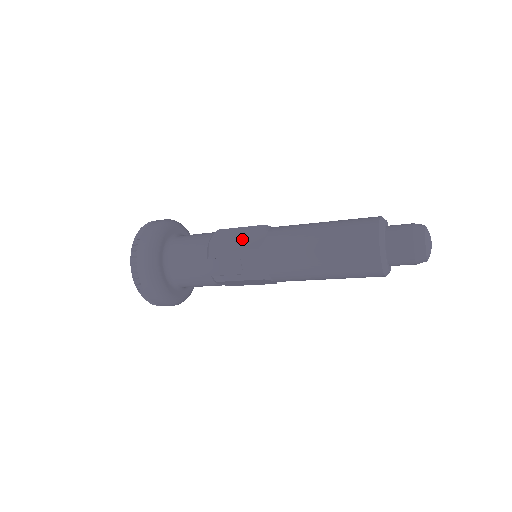
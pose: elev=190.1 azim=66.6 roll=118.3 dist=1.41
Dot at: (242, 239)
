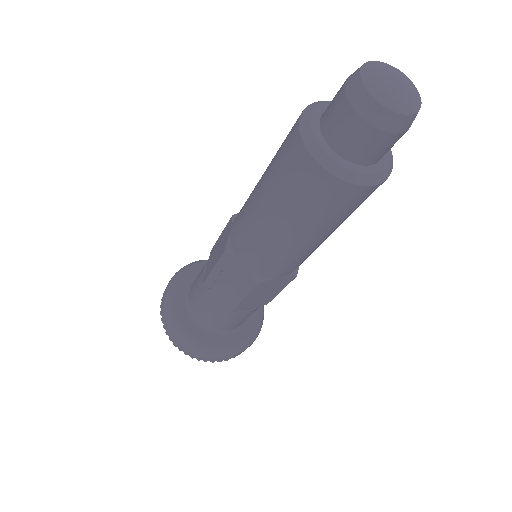
Dot at: (219, 248)
